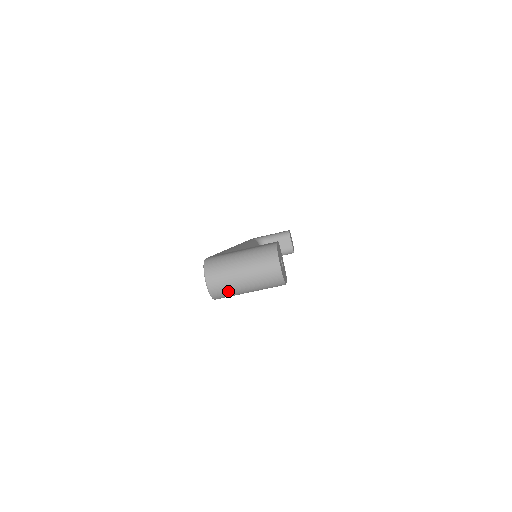
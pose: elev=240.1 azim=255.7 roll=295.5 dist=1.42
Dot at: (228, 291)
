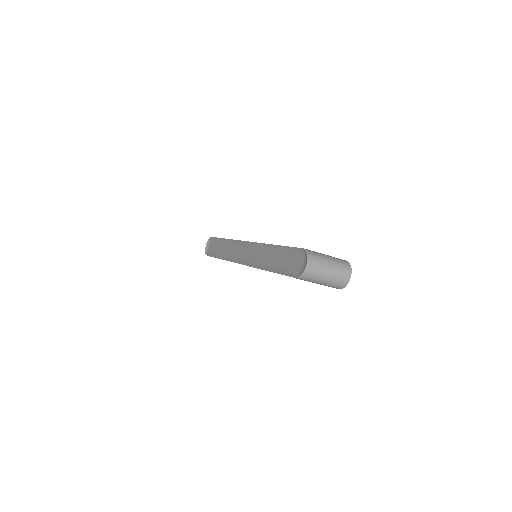
Dot at: (314, 277)
